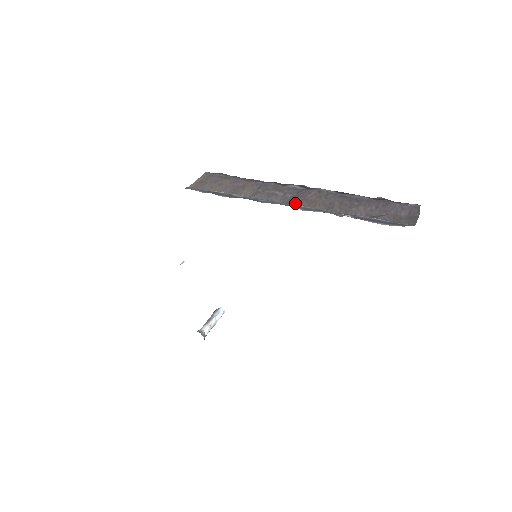
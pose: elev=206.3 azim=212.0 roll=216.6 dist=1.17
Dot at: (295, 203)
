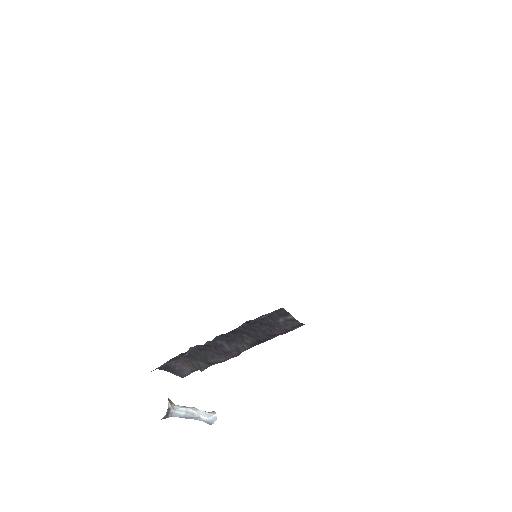
Dot at: occluded
